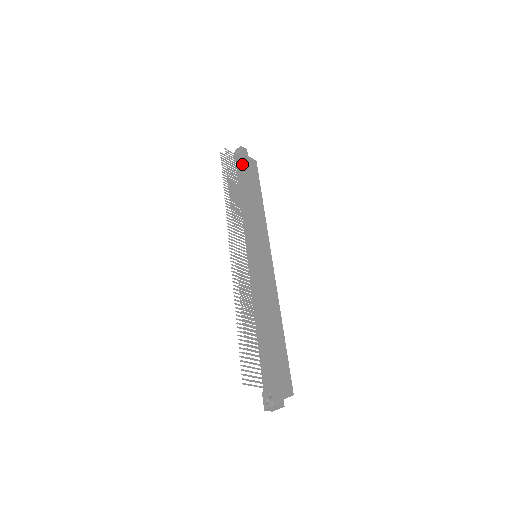
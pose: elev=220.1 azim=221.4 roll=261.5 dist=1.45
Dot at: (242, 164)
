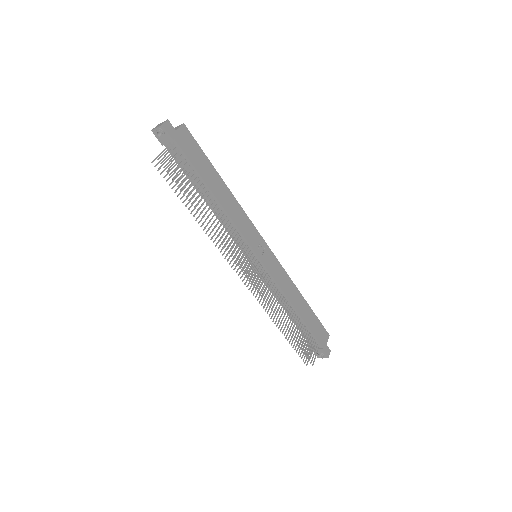
Dot at: (180, 153)
